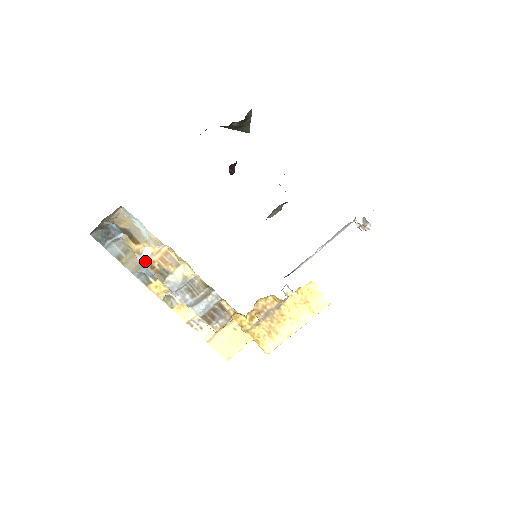
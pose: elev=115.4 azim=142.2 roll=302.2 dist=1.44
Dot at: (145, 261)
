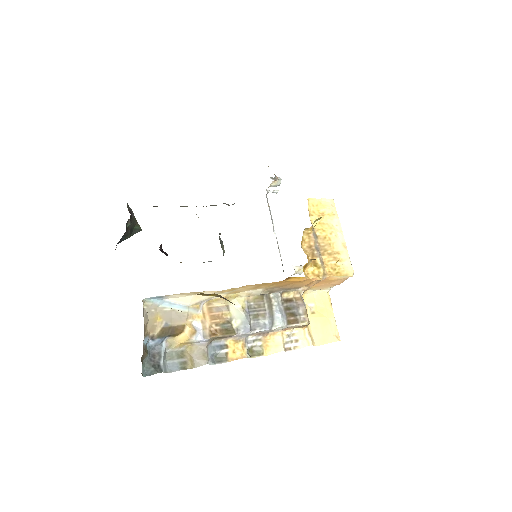
Dot at: (205, 335)
